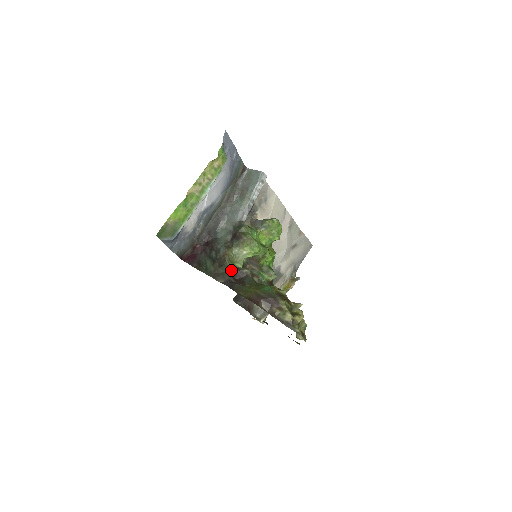
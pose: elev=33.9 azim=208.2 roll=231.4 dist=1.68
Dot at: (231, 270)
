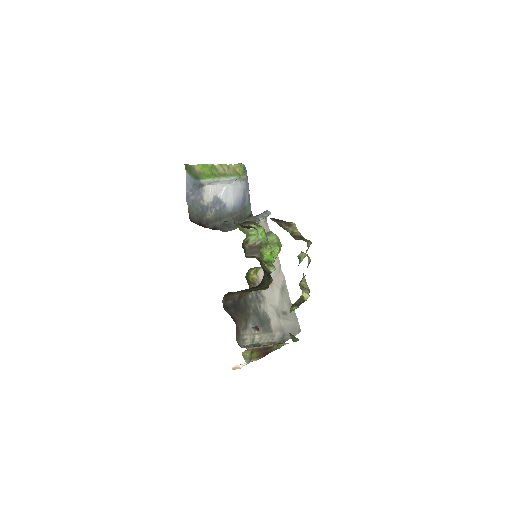
Dot at: occluded
